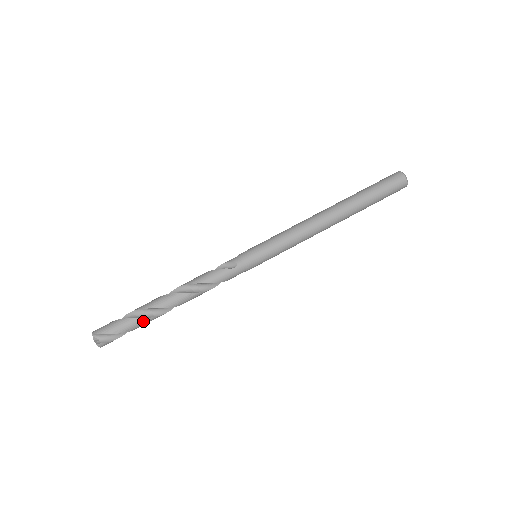
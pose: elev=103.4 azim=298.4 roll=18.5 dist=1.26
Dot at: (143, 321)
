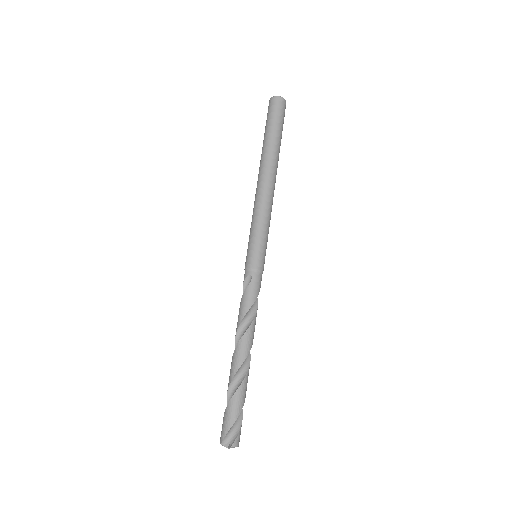
Dot at: (241, 390)
